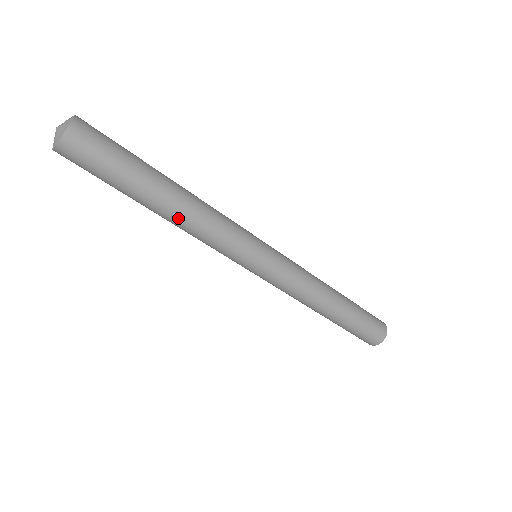
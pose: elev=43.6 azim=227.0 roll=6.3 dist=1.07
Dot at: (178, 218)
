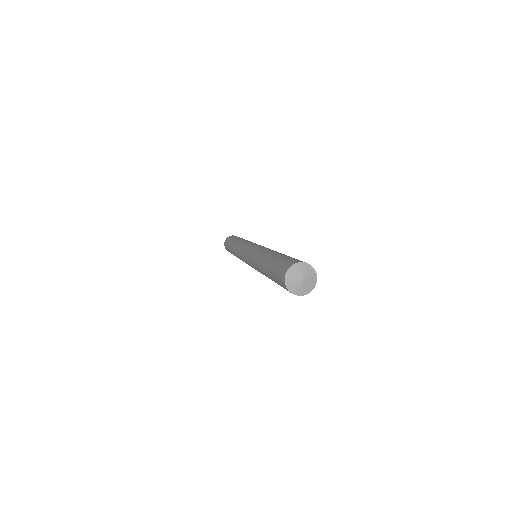
Dot at: occluded
